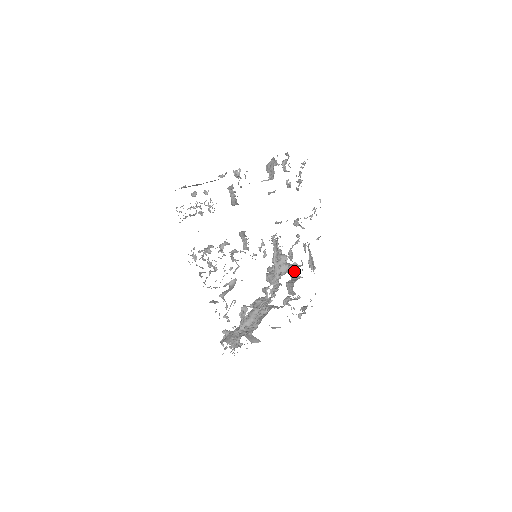
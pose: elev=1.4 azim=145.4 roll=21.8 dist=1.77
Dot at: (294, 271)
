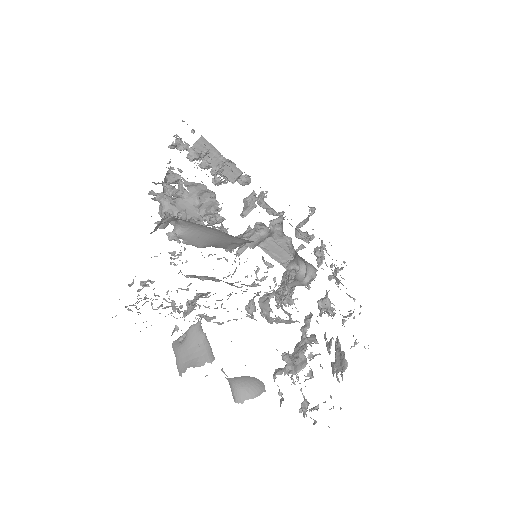
Dot at: (308, 339)
